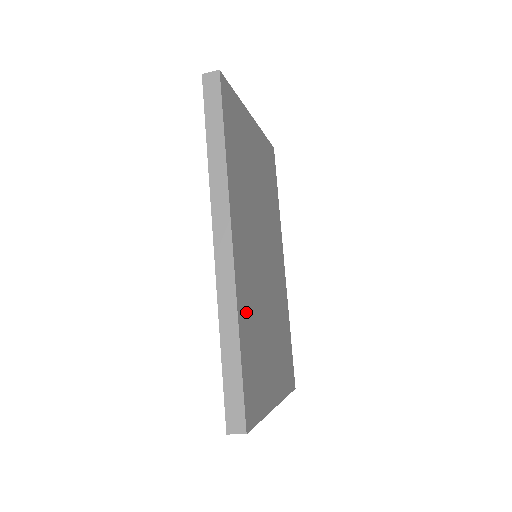
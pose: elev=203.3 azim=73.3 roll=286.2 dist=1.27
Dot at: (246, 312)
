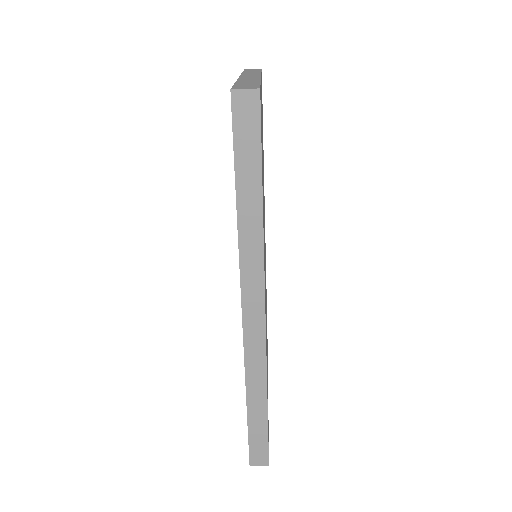
Dot at: occluded
